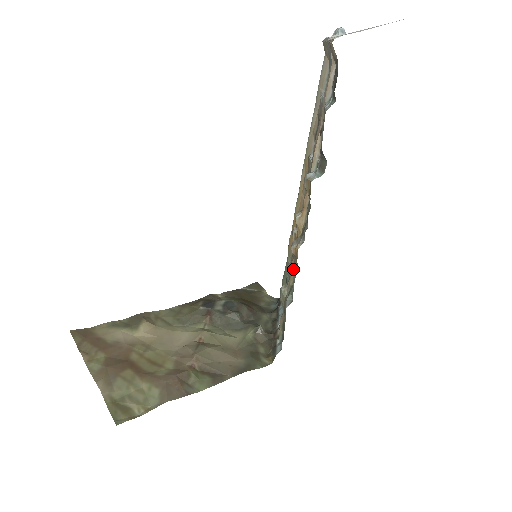
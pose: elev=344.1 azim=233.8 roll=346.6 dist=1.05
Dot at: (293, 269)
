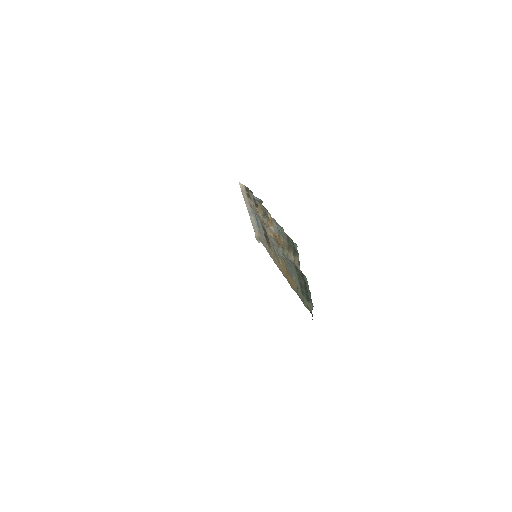
Dot at: (279, 237)
